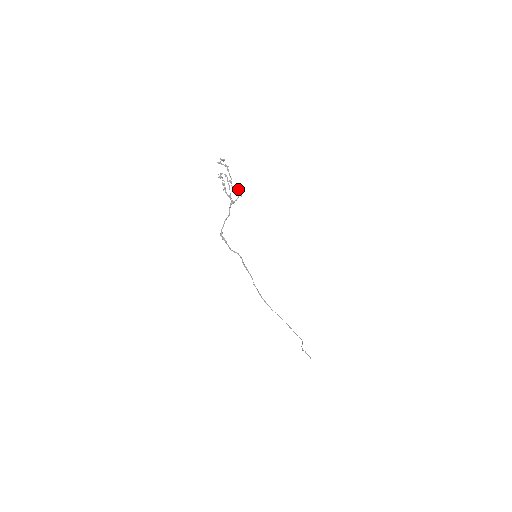
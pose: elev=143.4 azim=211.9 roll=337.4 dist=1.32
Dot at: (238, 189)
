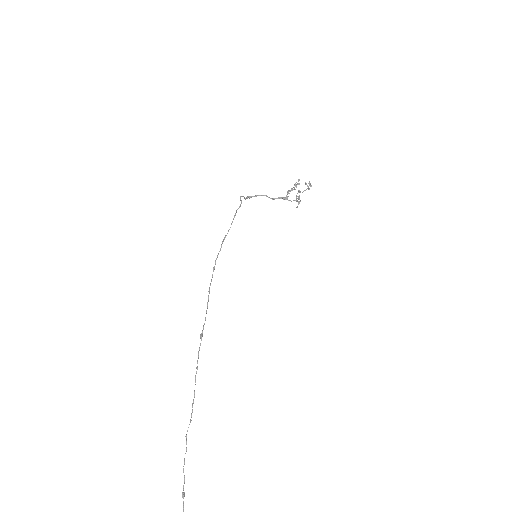
Dot at: (299, 201)
